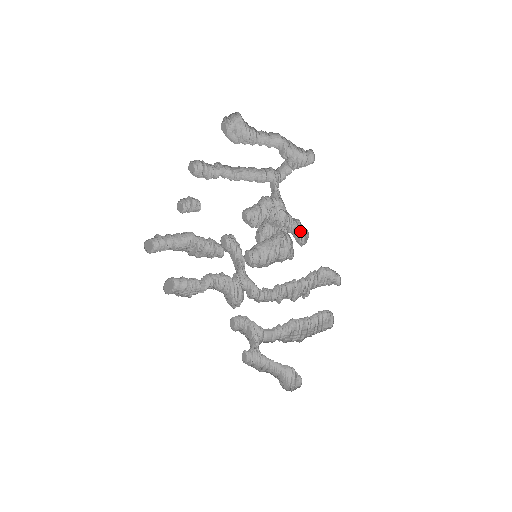
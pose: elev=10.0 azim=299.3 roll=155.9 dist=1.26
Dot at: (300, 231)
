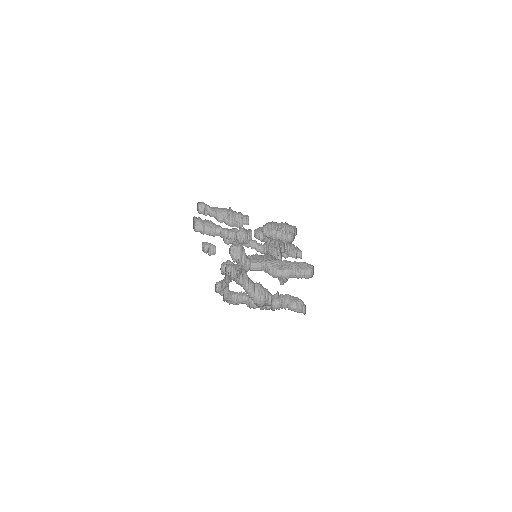
Dot at: (281, 282)
